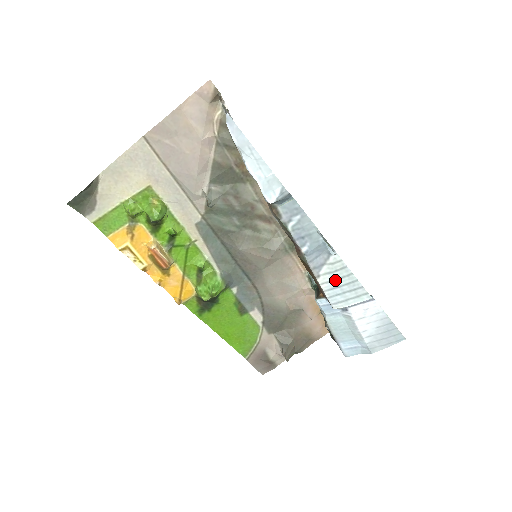
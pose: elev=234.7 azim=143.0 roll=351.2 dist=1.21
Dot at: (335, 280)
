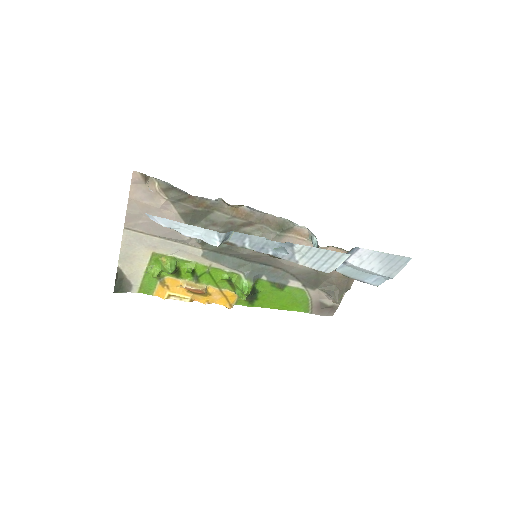
Dot at: (311, 258)
